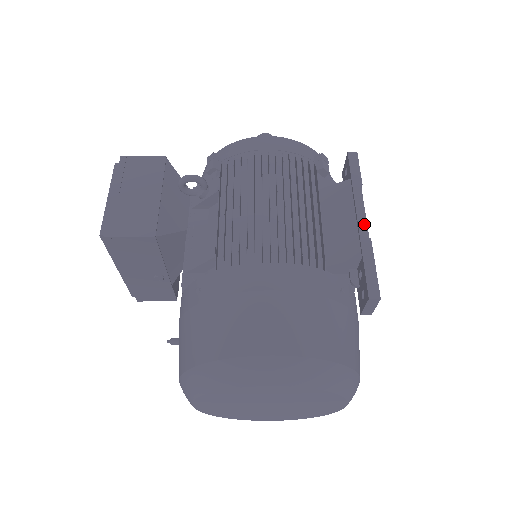
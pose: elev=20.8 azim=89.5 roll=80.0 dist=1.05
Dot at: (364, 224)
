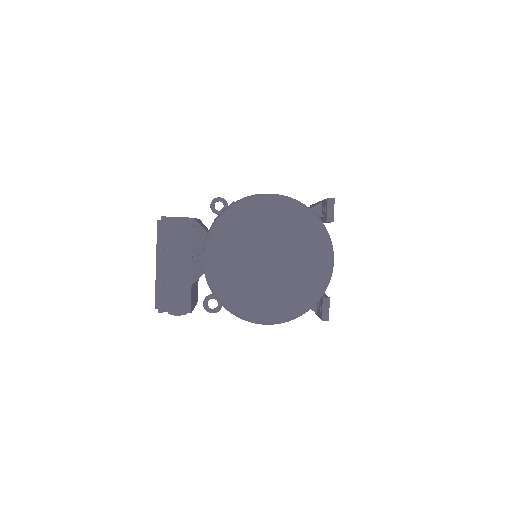
Dot at: occluded
